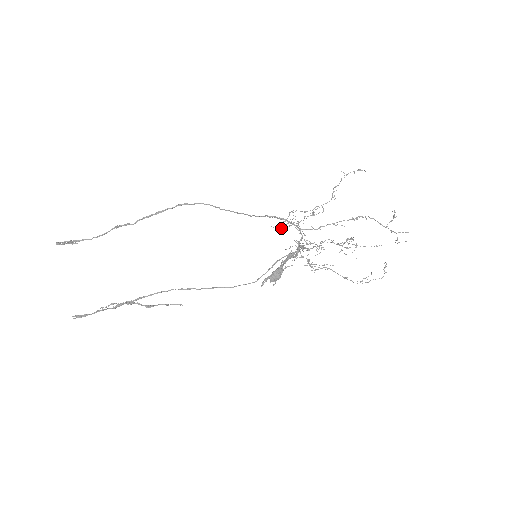
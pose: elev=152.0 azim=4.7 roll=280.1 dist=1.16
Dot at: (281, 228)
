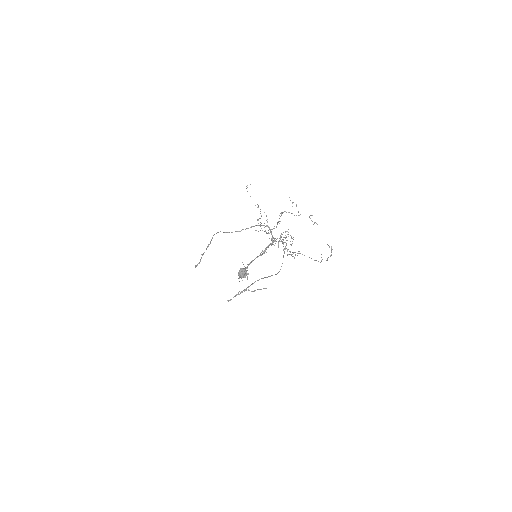
Dot at: (264, 231)
